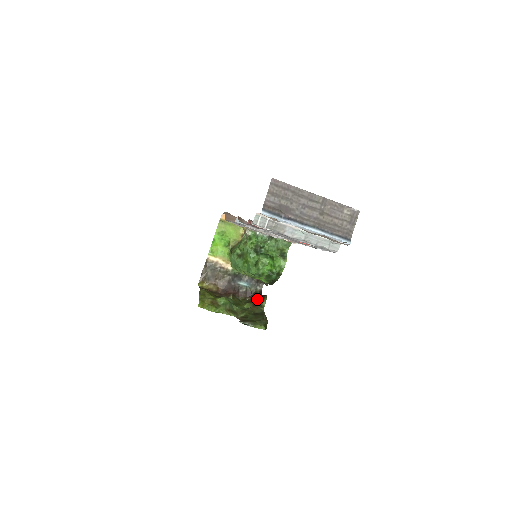
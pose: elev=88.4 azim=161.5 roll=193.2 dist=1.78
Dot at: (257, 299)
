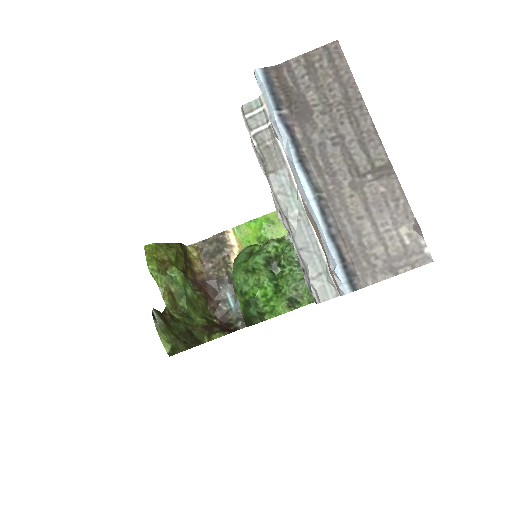
Dot at: (218, 326)
